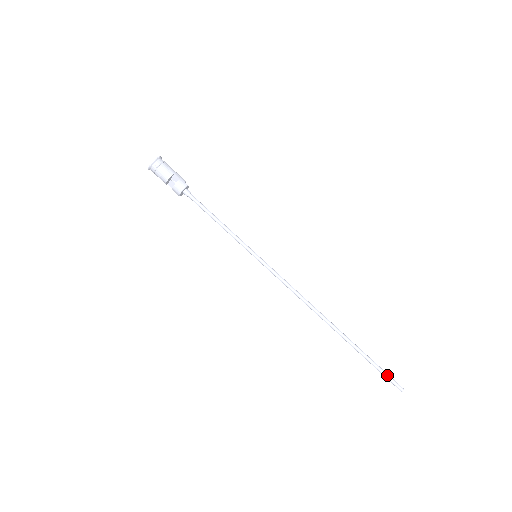
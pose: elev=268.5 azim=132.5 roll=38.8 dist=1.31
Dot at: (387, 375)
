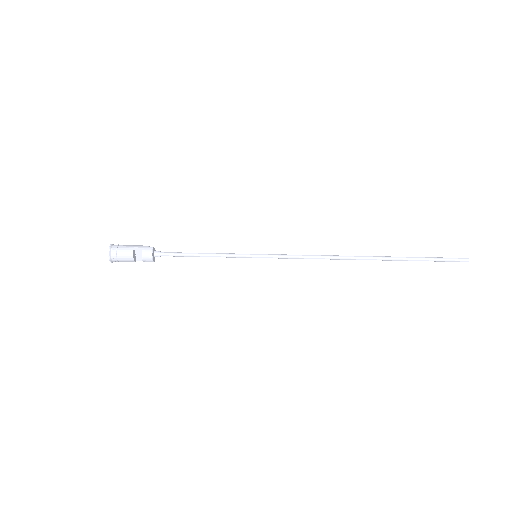
Dot at: (444, 259)
